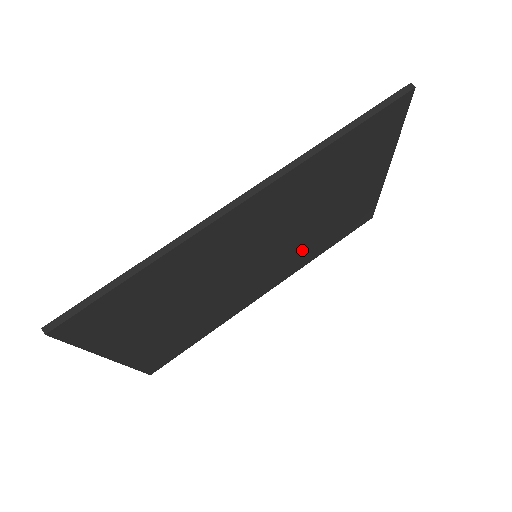
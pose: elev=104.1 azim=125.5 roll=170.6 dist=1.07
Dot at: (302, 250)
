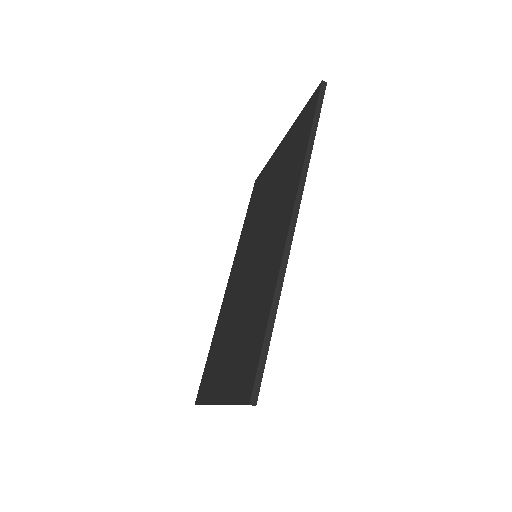
Dot at: occluded
